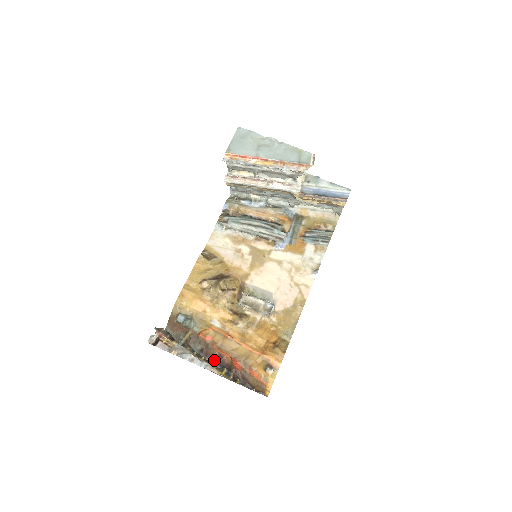
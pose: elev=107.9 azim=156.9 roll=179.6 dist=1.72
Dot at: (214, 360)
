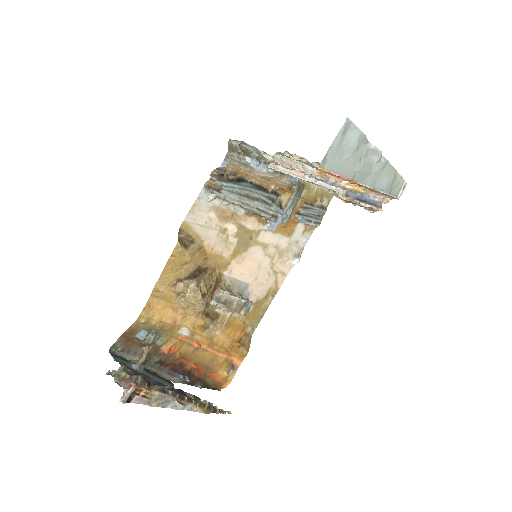
Dot at: (173, 369)
